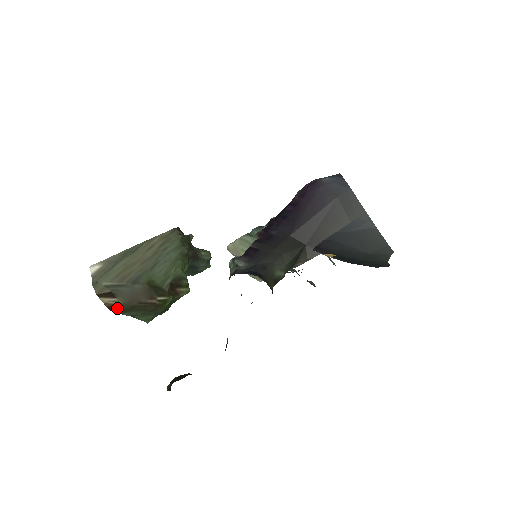
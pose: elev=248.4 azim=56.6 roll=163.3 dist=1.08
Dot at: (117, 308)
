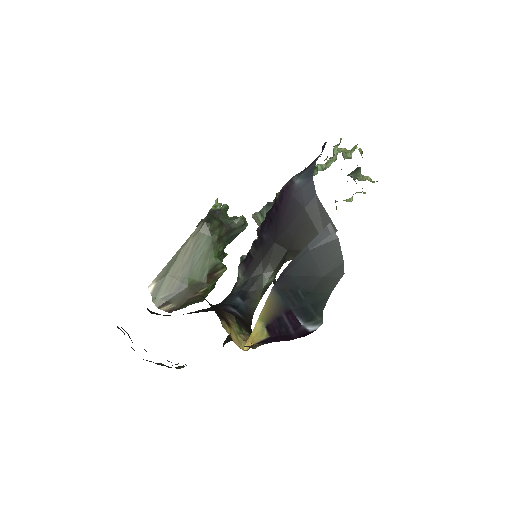
Dot at: (174, 309)
